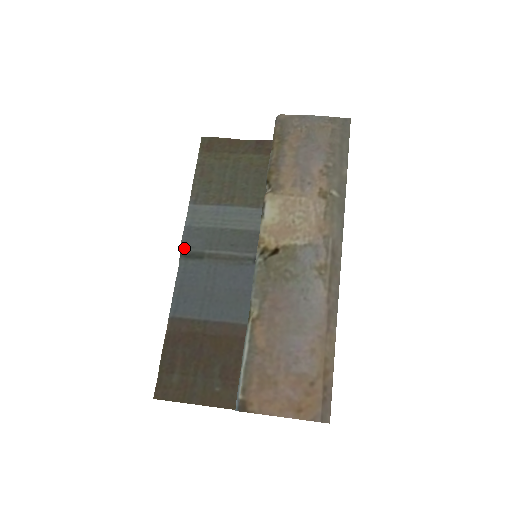
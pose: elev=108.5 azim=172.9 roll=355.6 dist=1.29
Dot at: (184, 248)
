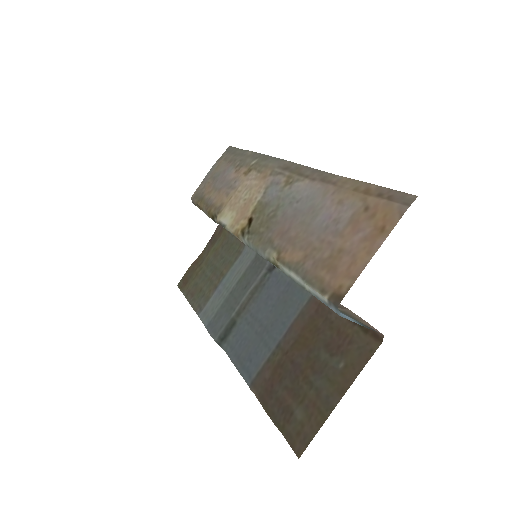
Dot at: (216, 336)
